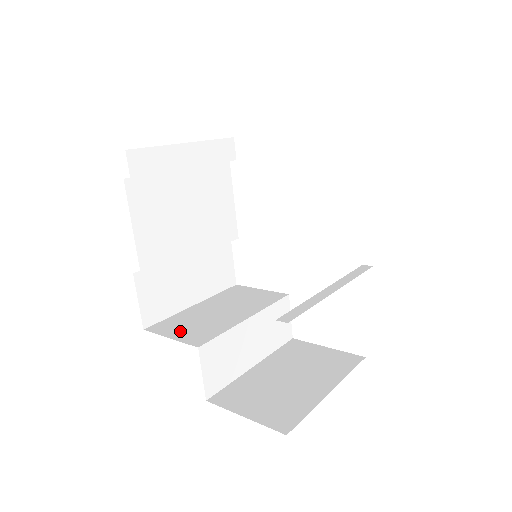
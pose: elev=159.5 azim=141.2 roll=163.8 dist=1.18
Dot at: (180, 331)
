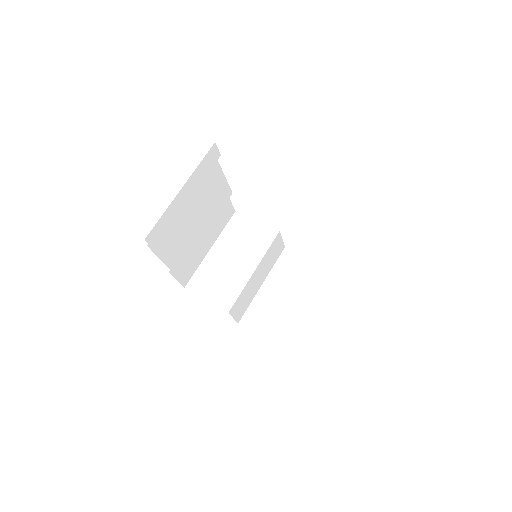
Dot at: (211, 291)
